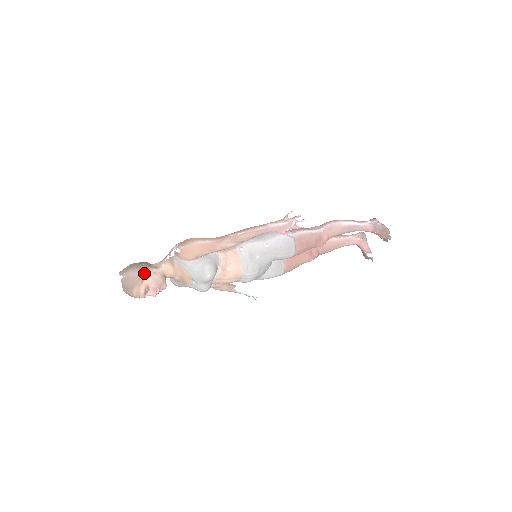
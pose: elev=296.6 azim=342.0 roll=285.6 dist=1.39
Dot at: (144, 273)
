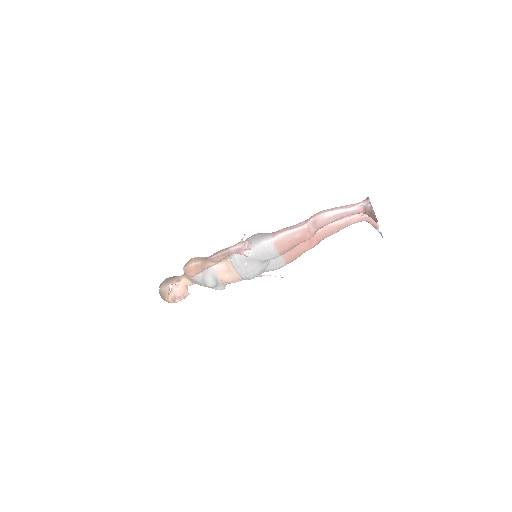
Dot at: (169, 288)
